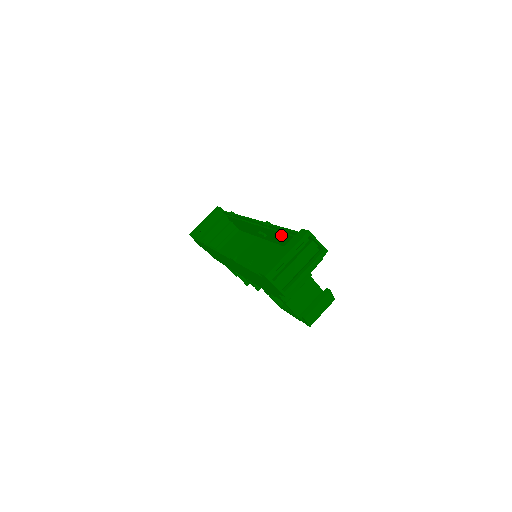
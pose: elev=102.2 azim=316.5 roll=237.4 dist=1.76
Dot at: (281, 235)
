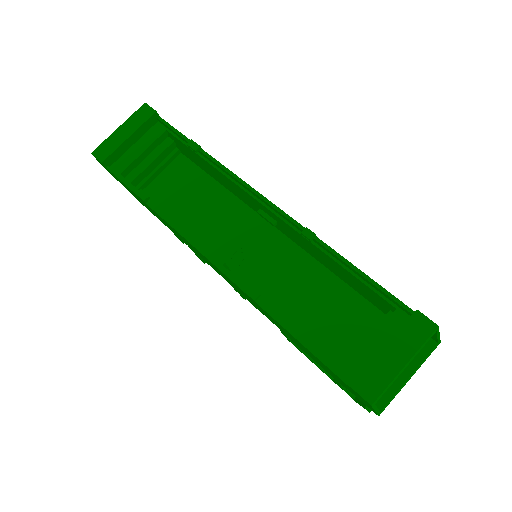
Dot at: (333, 262)
